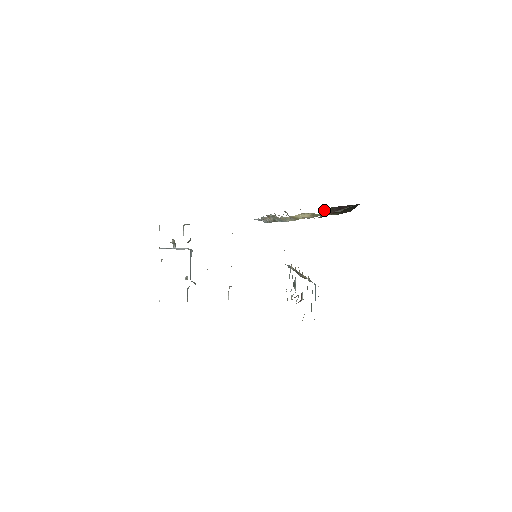
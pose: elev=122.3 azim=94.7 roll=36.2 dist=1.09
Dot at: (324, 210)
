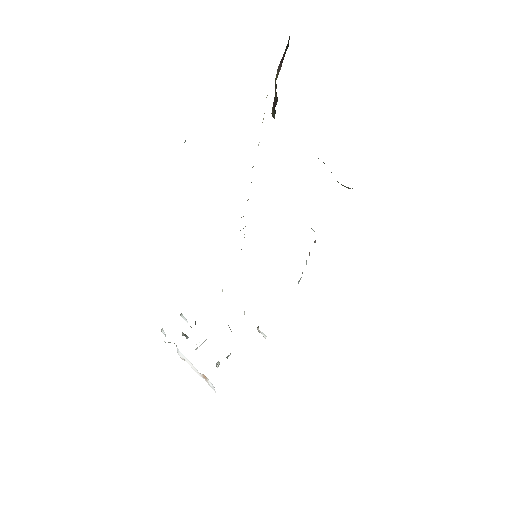
Dot at: (273, 105)
